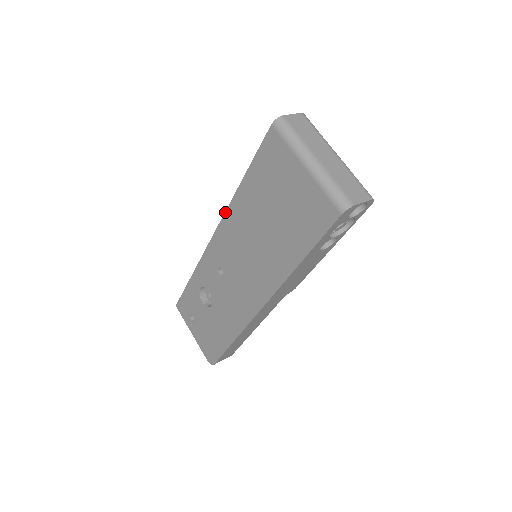
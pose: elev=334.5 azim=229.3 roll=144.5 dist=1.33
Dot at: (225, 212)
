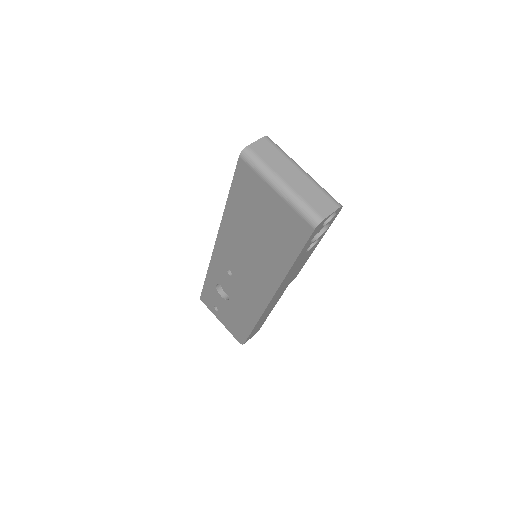
Dot at: (220, 225)
